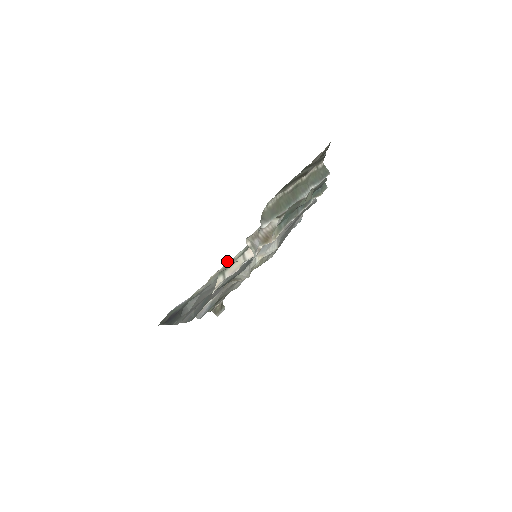
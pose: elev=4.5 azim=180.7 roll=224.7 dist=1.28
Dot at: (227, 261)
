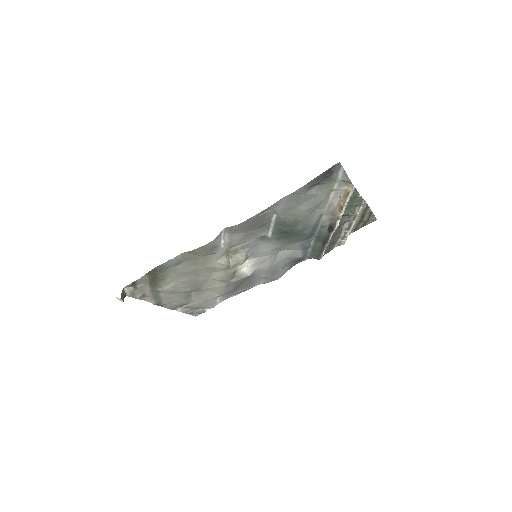
Dot at: (337, 199)
